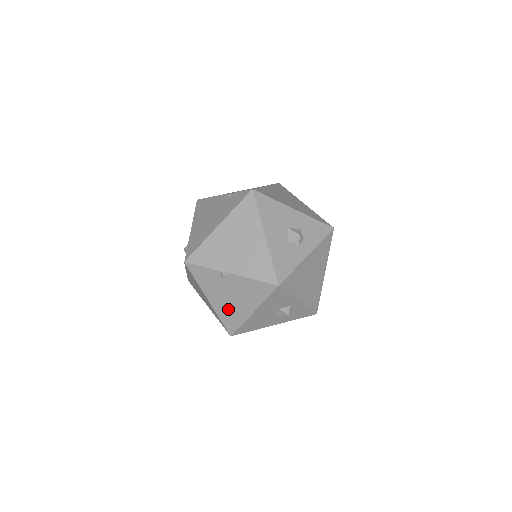
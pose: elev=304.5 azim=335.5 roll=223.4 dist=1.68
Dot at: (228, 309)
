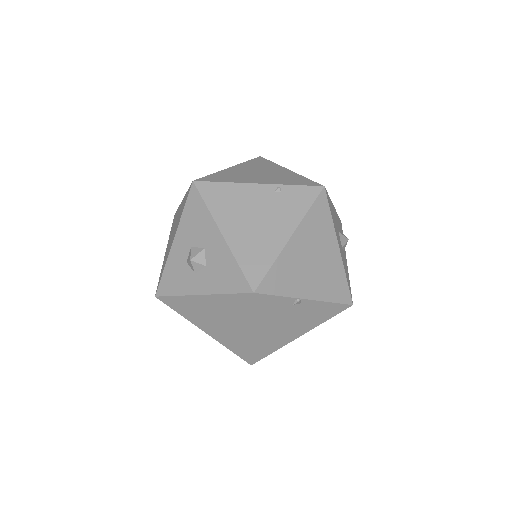
Dot at: (272, 337)
